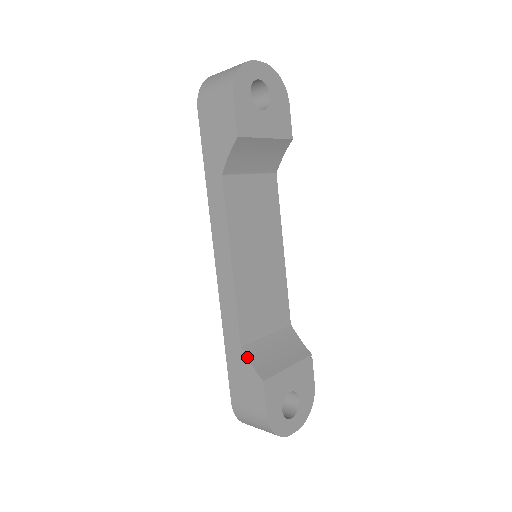
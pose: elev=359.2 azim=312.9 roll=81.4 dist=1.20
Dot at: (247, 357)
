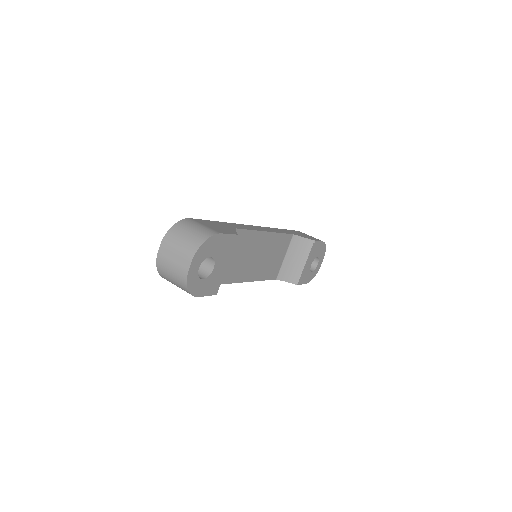
Dot at: occluded
